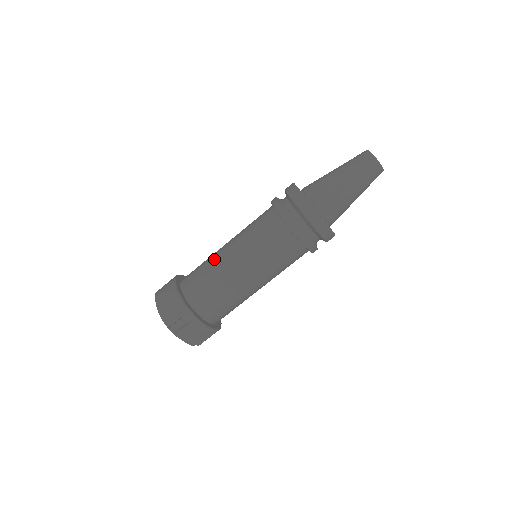
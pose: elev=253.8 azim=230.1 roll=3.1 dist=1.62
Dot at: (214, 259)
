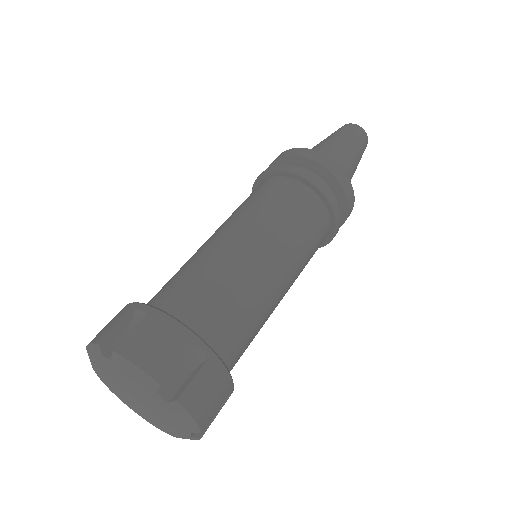
Dot at: (206, 253)
